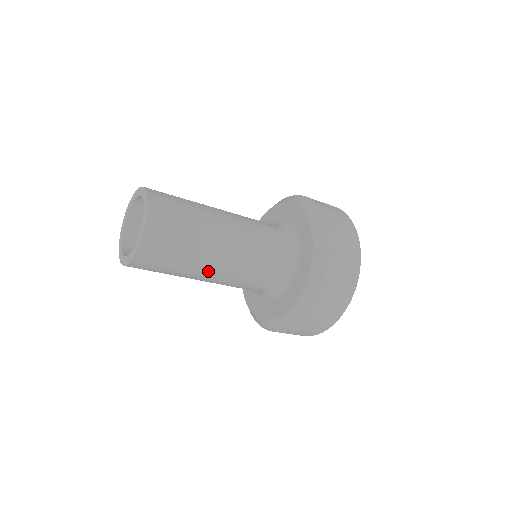
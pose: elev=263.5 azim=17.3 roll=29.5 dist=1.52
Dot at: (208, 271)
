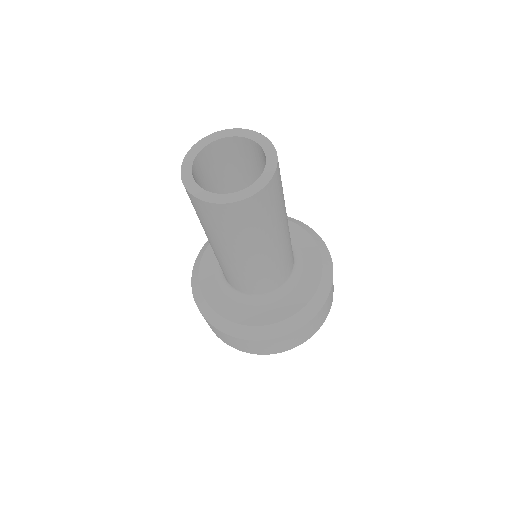
Dot at: (253, 253)
